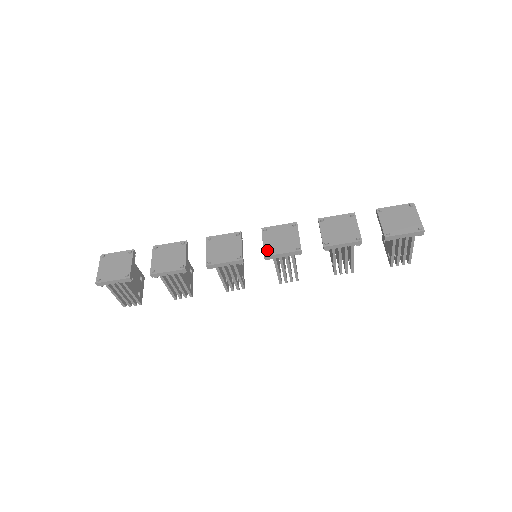
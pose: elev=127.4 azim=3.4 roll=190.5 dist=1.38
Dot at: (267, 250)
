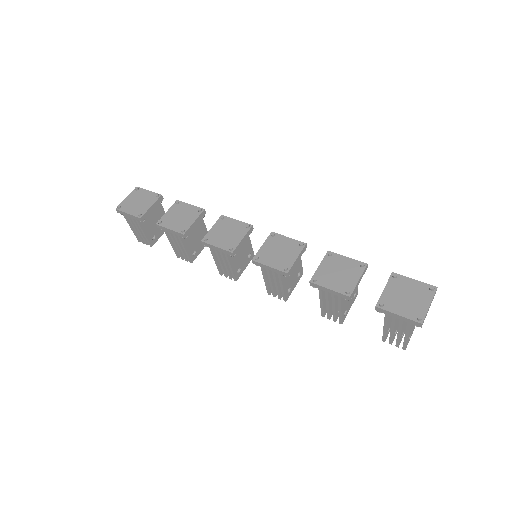
Dot at: (258, 255)
